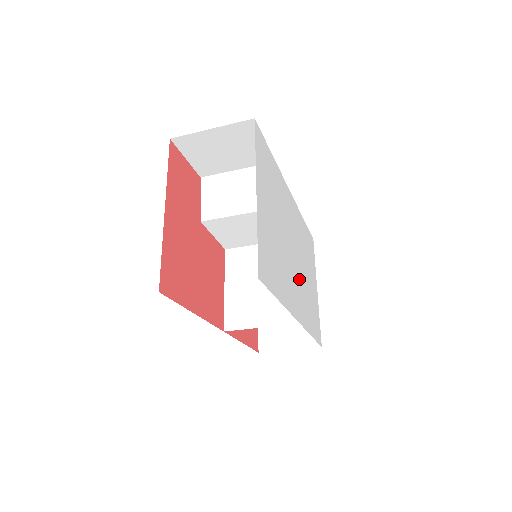
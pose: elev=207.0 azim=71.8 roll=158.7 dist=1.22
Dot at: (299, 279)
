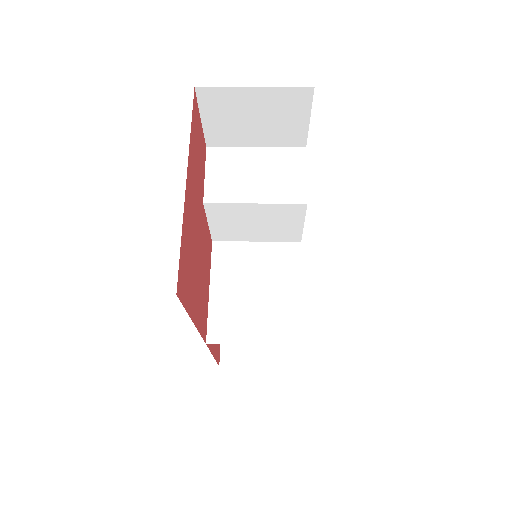
Dot at: occluded
